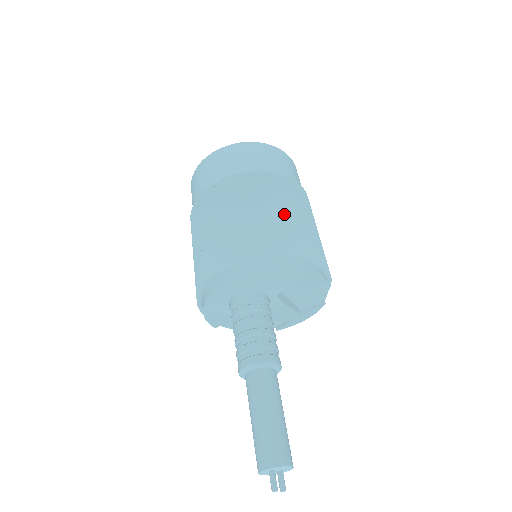
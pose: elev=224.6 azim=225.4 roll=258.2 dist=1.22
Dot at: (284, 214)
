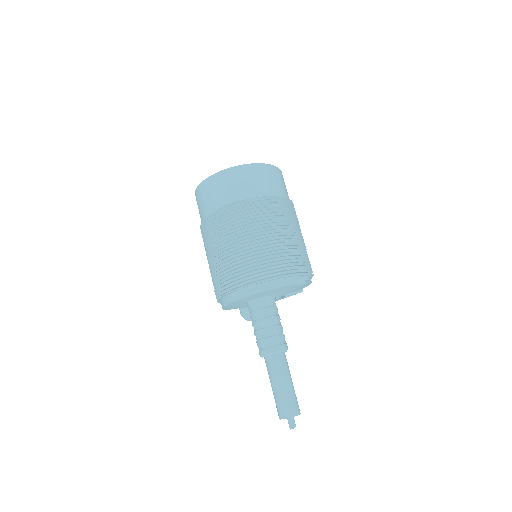
Dot at: (289, 237)
